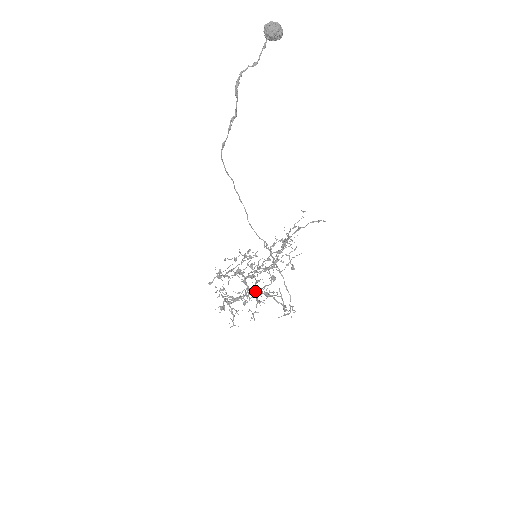
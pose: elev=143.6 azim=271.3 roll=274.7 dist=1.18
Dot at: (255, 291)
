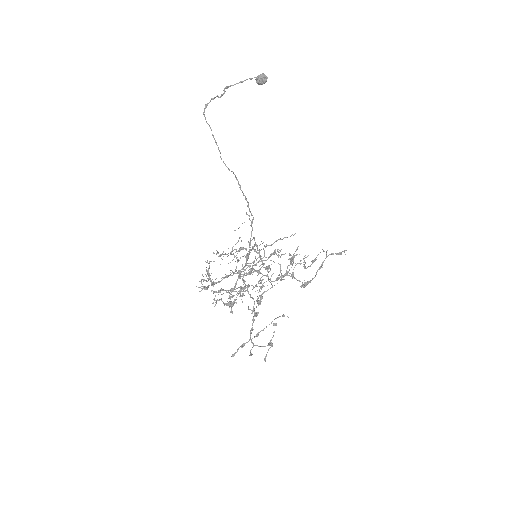
Dot at: (236, 255)
